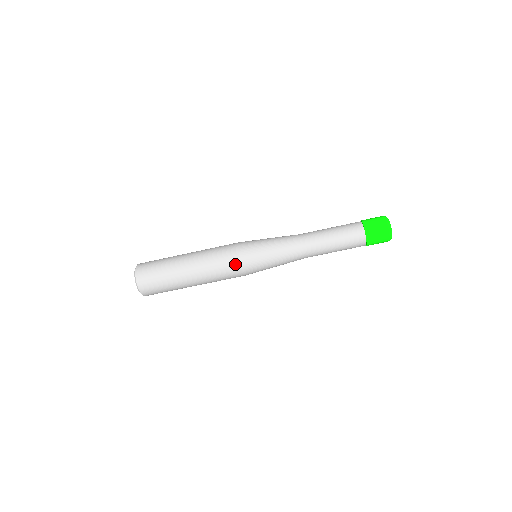
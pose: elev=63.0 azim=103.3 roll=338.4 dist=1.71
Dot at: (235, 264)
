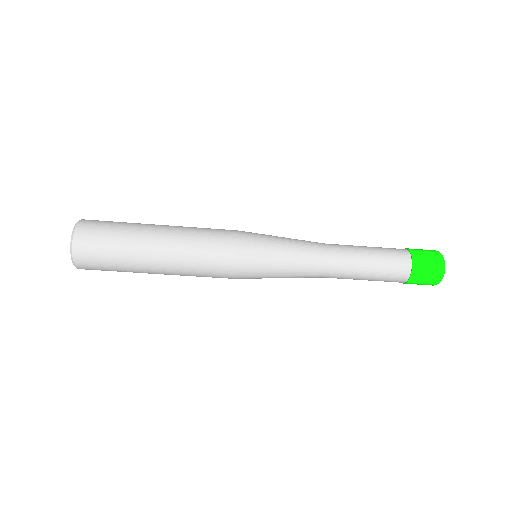
Dot at: (228, 261)
